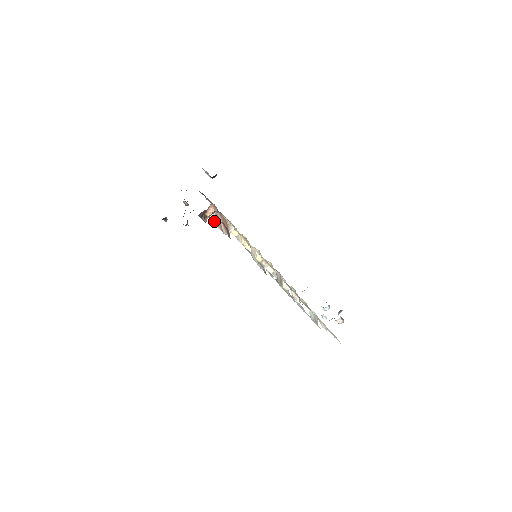
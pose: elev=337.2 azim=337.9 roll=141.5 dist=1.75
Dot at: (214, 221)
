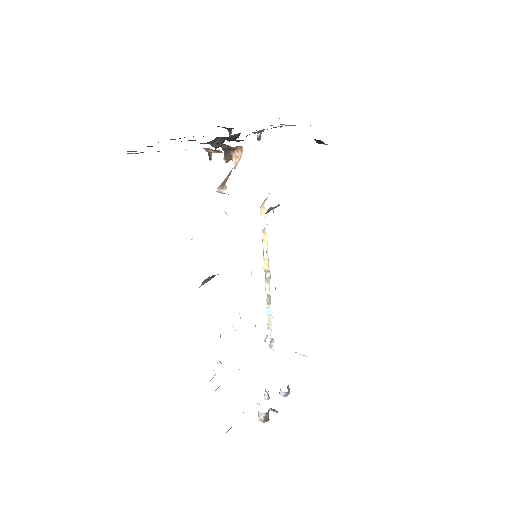
Dot at: (210, 160)
